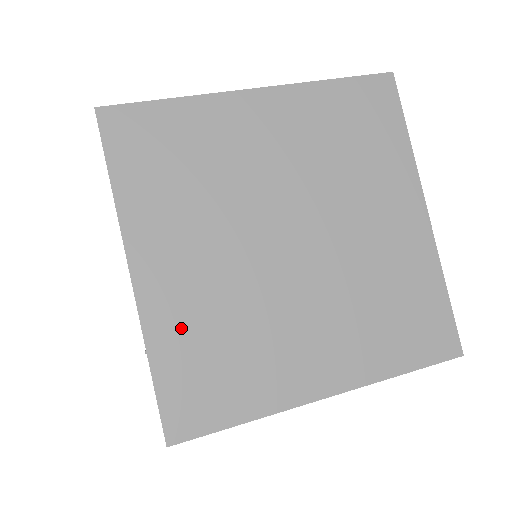
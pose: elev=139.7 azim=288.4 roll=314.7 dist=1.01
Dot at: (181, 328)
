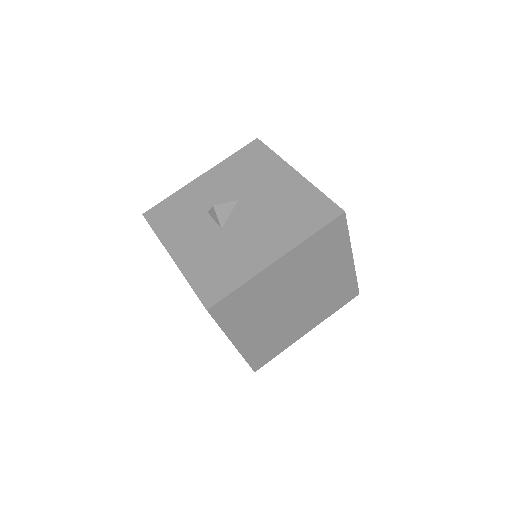
Dot at: (255, 347)
